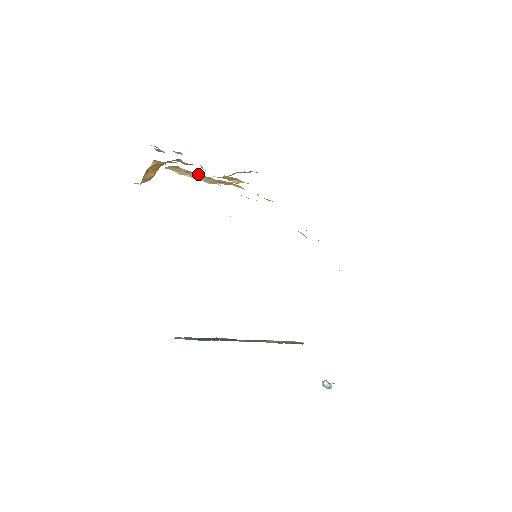
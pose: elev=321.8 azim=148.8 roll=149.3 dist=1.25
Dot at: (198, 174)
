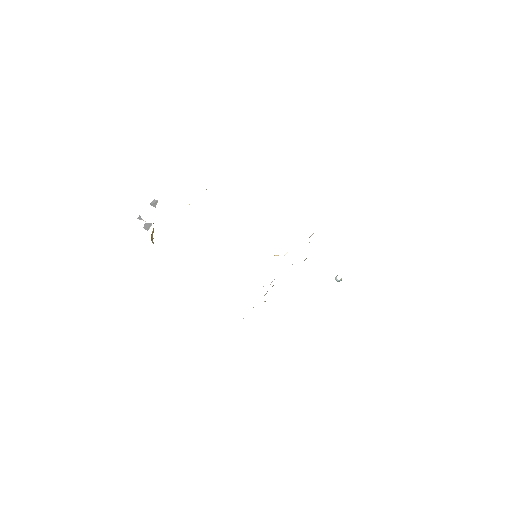
Dot at: occluded
